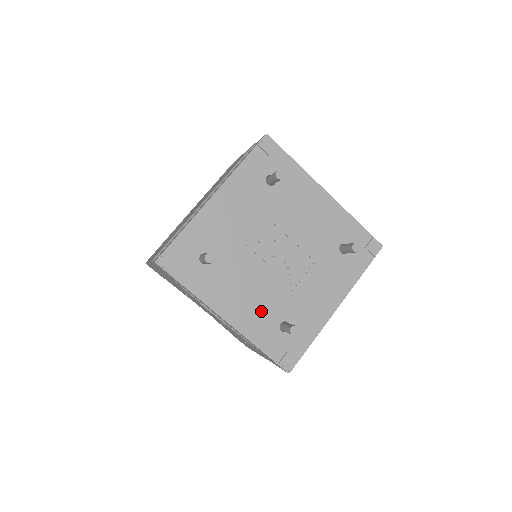
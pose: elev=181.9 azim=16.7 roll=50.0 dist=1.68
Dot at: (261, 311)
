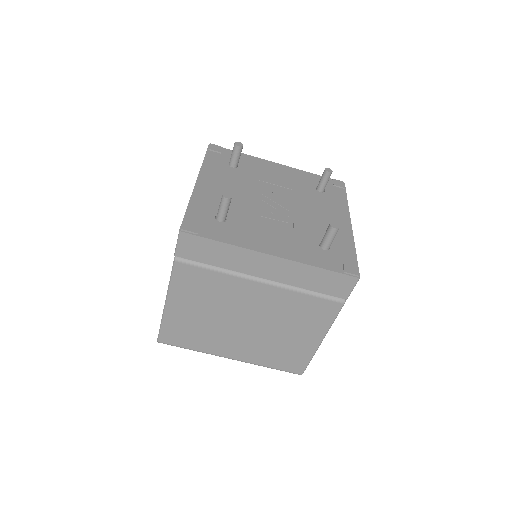
Dot at: occluded
